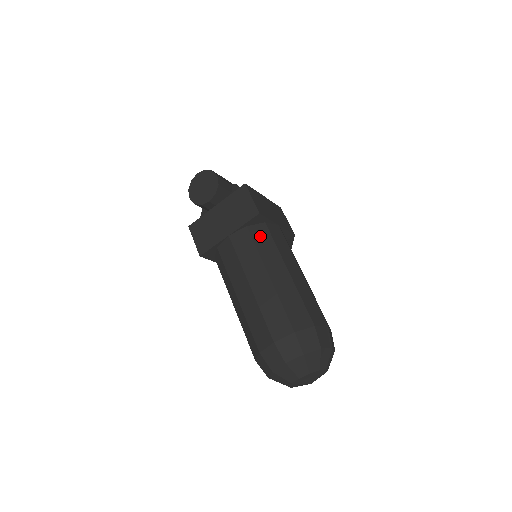
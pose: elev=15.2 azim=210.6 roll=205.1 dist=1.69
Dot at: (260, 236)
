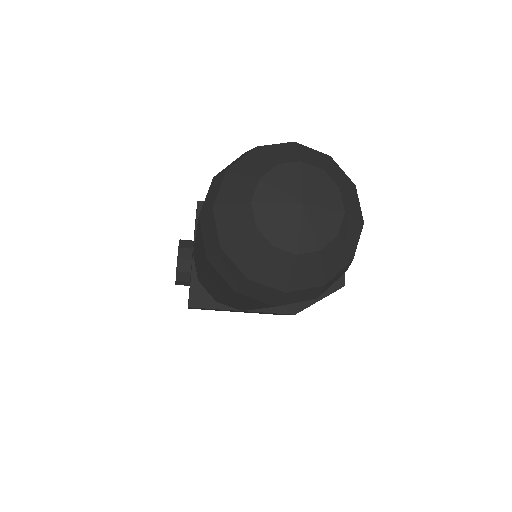
Dot at: occluded
